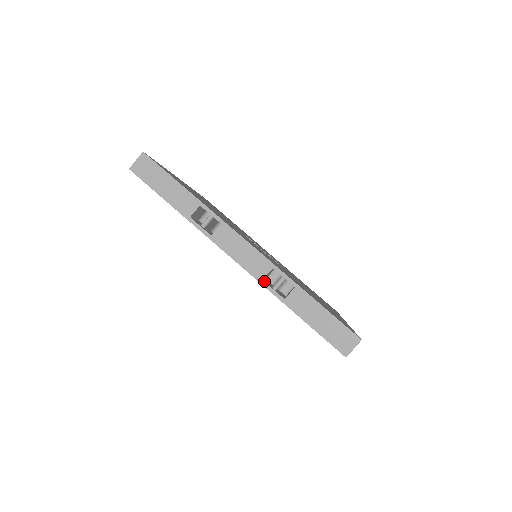
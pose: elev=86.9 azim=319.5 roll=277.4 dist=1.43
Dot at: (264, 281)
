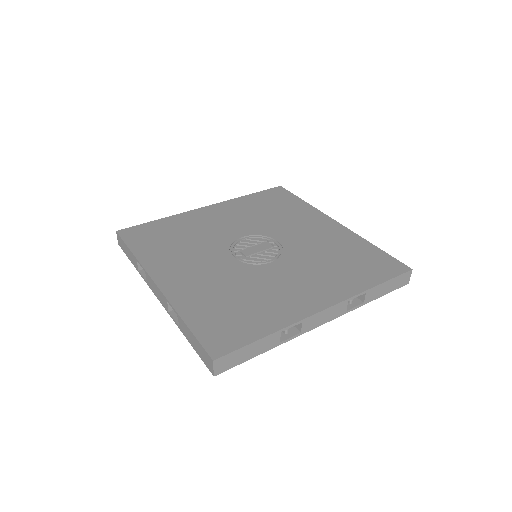
Dot at: (347, 310)
